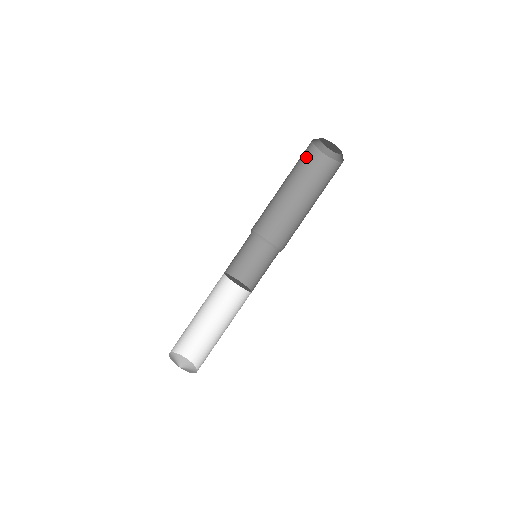
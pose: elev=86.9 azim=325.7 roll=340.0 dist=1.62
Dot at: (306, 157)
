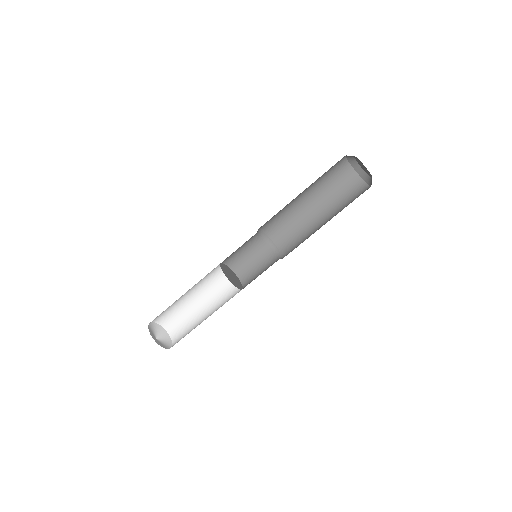
Dot at: (342, 179)
